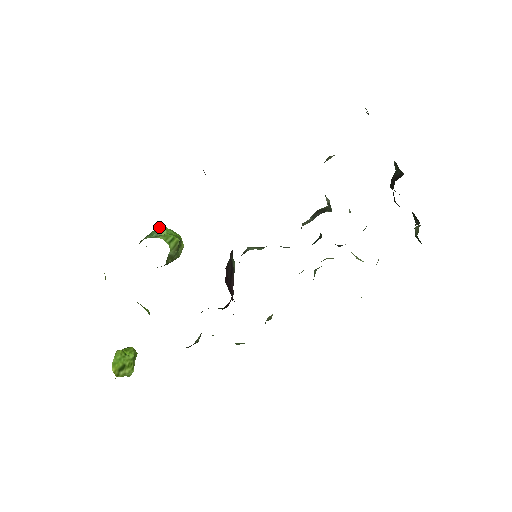
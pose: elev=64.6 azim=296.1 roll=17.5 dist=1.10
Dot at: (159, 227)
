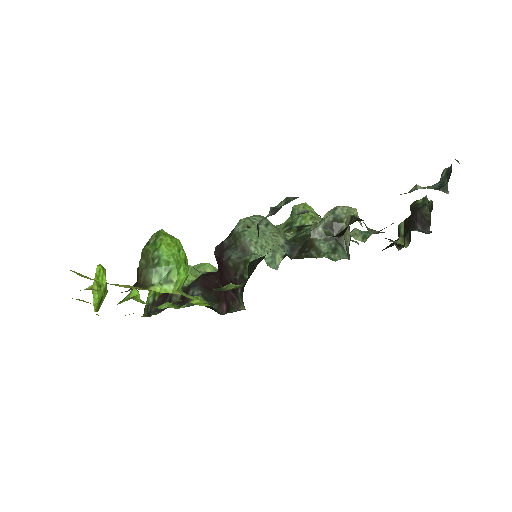
Dot at: (167, 263)
